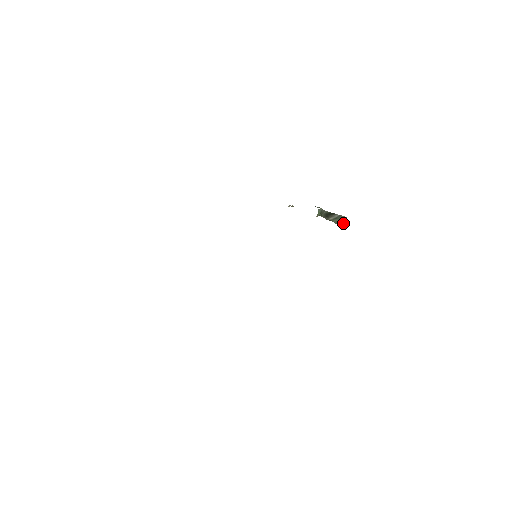
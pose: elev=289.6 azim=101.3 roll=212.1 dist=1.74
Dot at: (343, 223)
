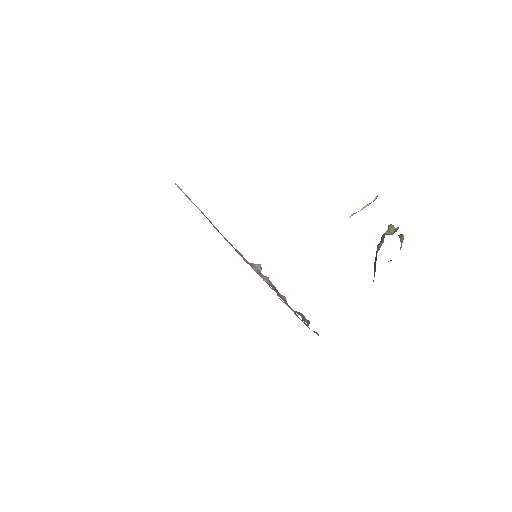
Dot at: occluded
